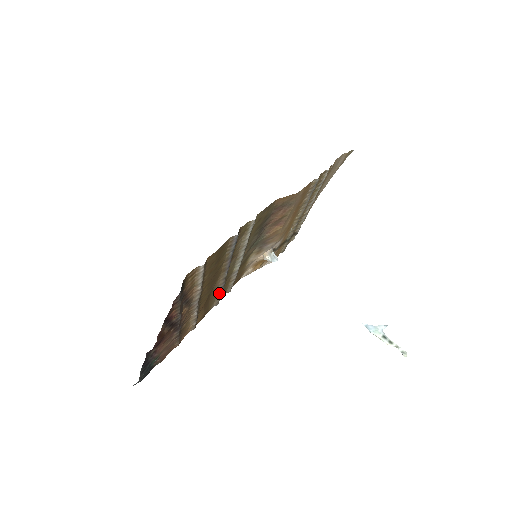
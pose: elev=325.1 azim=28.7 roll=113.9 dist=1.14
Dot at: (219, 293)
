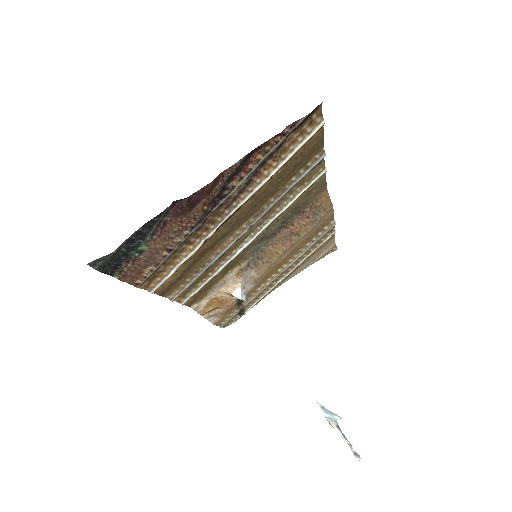
Dot at: (202, 269)
